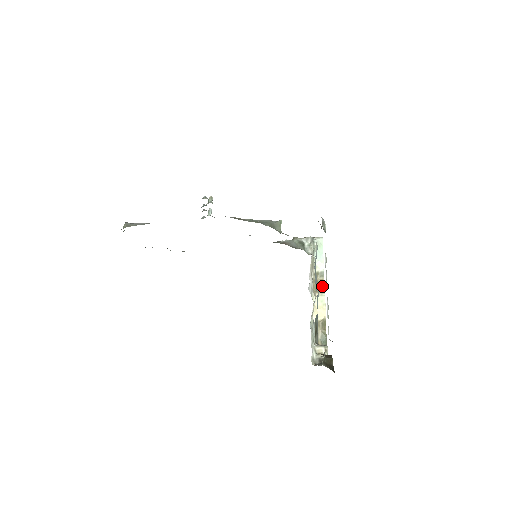
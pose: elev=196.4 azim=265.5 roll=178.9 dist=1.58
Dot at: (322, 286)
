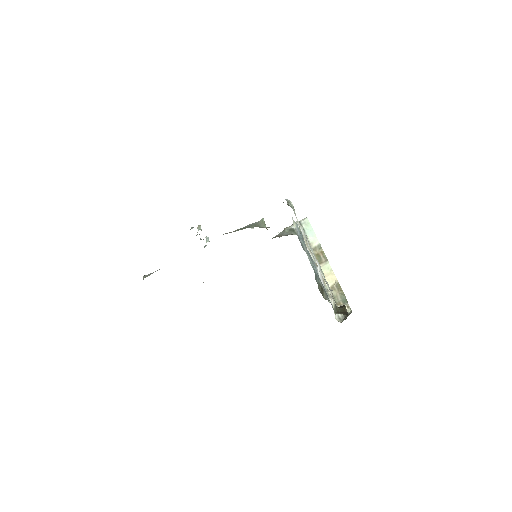
Dot at: (324, 256)
